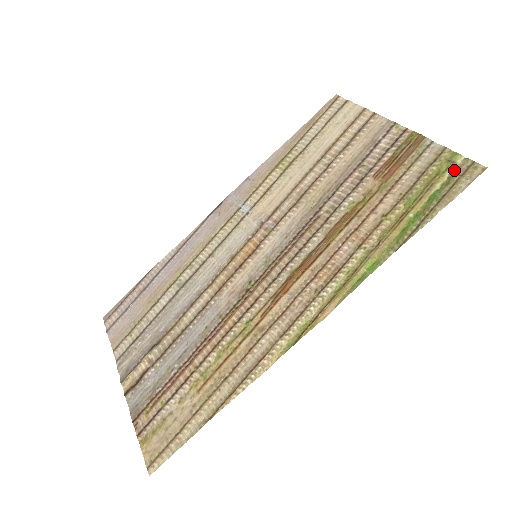
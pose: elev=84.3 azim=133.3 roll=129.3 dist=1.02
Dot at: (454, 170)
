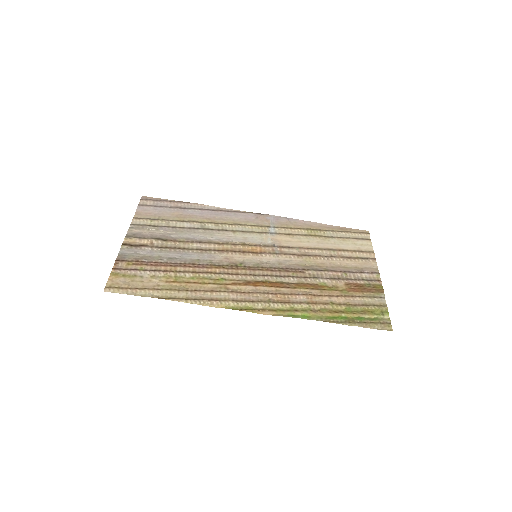
Dot at: (380, 318)
